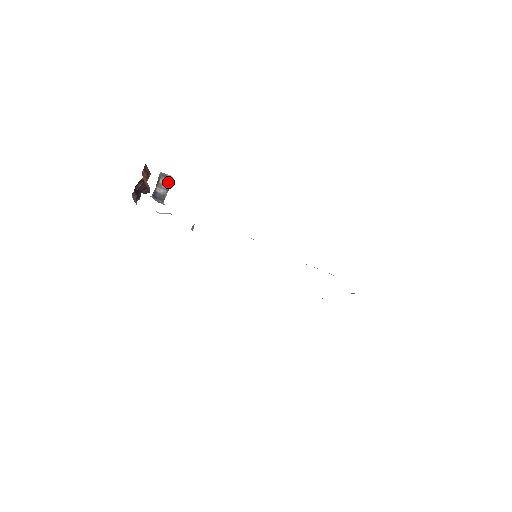
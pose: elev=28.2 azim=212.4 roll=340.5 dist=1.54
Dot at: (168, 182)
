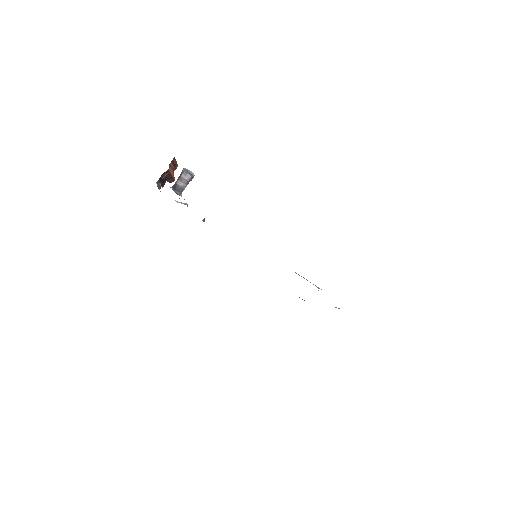
Dot at: (189, 177)
